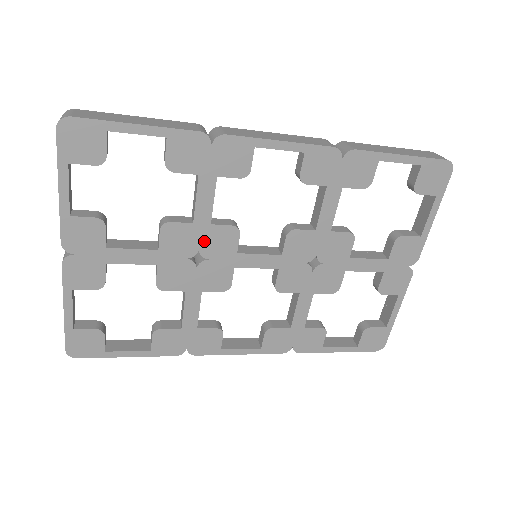
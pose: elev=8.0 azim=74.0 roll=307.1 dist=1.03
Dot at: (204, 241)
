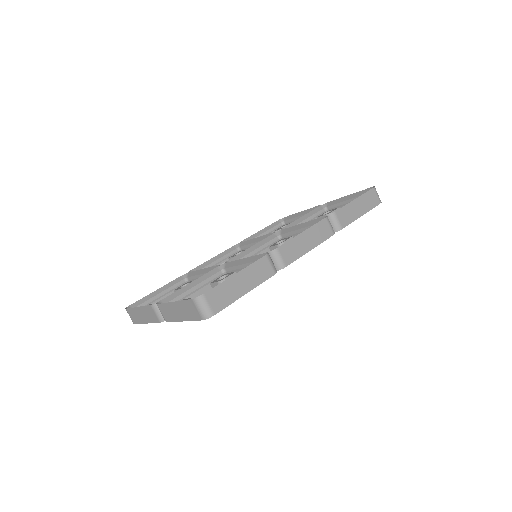
Dot at: occluded
